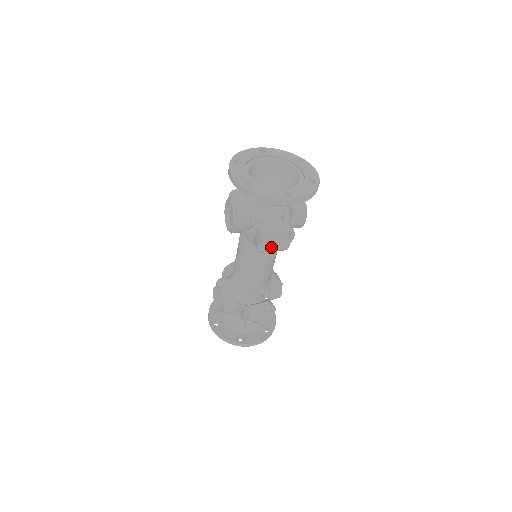
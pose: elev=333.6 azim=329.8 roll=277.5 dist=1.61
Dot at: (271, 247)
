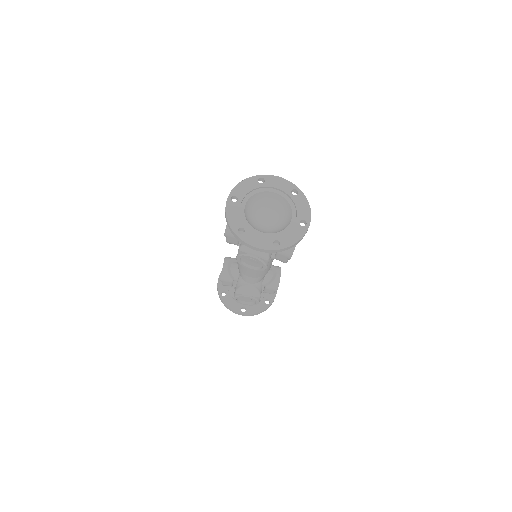
Dot at: occluded
